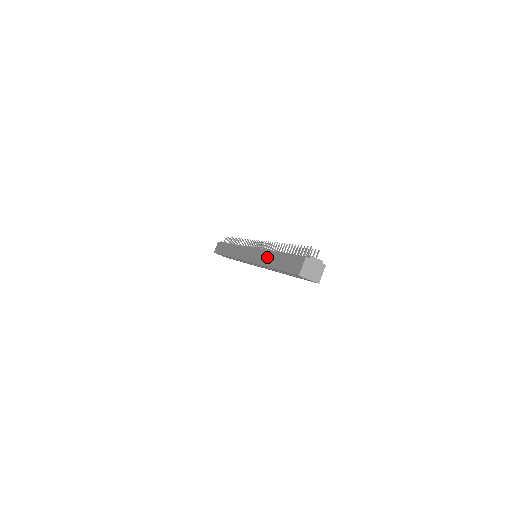
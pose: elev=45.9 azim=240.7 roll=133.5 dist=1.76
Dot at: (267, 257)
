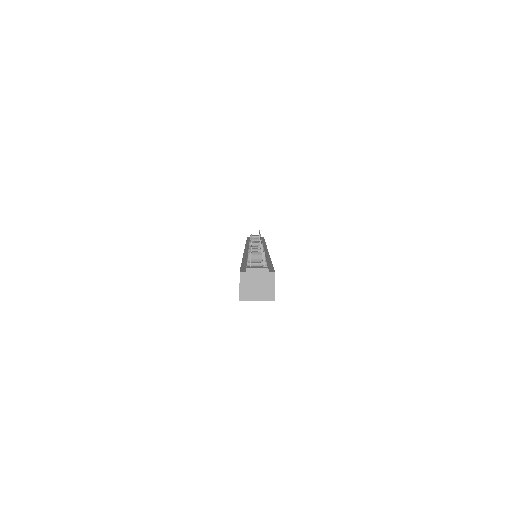
Dot at: occluded
